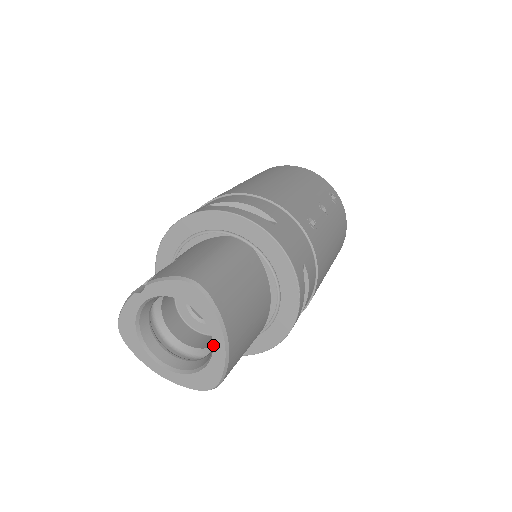
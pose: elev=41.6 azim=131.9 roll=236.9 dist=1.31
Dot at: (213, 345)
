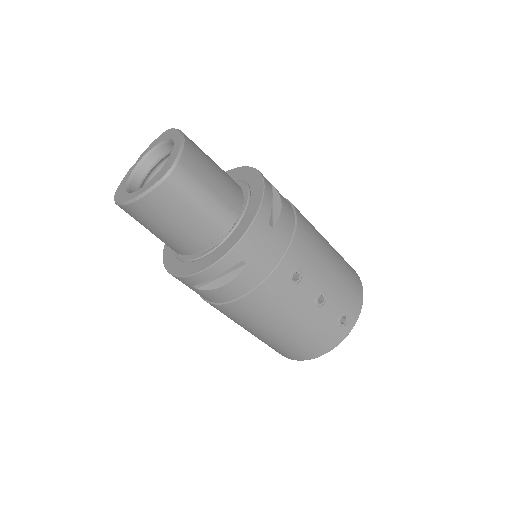
Dot at: (174, 145)
